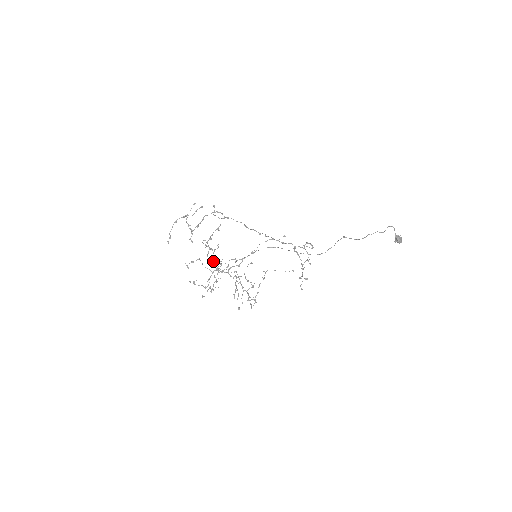
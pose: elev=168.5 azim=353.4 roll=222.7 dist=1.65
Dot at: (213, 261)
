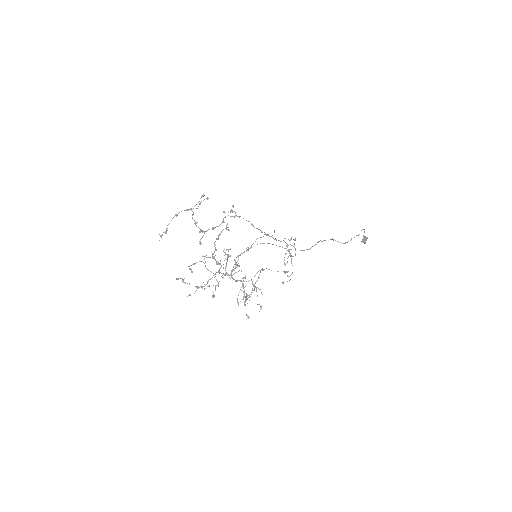
Dot at: (206, 257)
